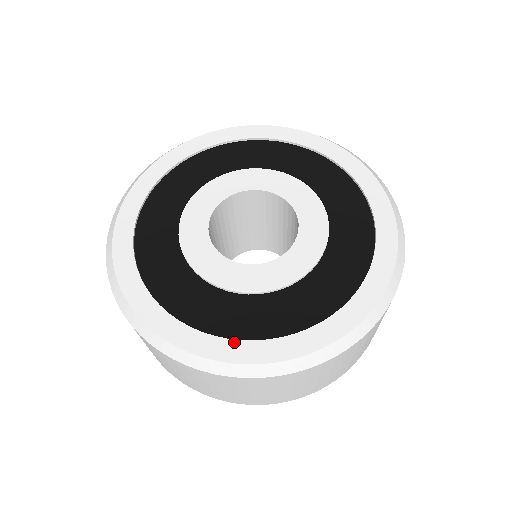
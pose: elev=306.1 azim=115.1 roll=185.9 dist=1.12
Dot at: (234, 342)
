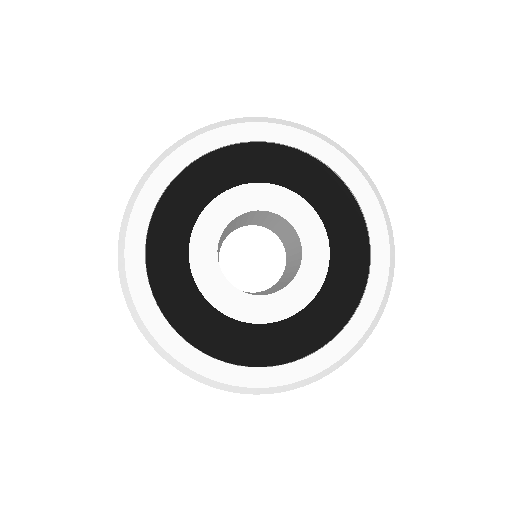
Dot at: (267, 370)
